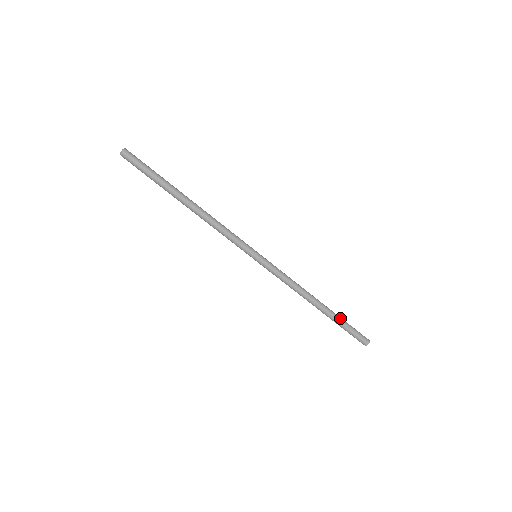
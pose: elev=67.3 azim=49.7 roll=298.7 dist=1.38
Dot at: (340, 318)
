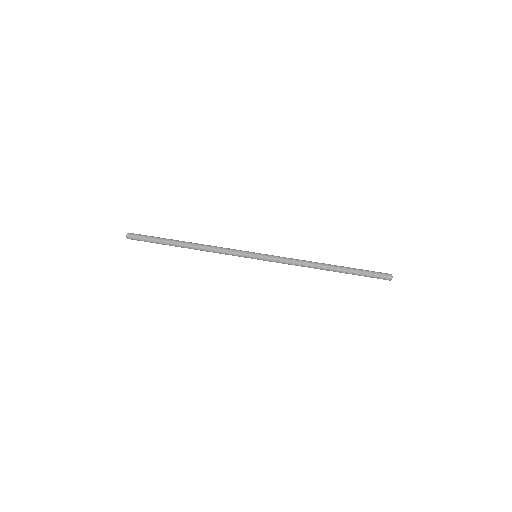
Dot at: (352, 268)
